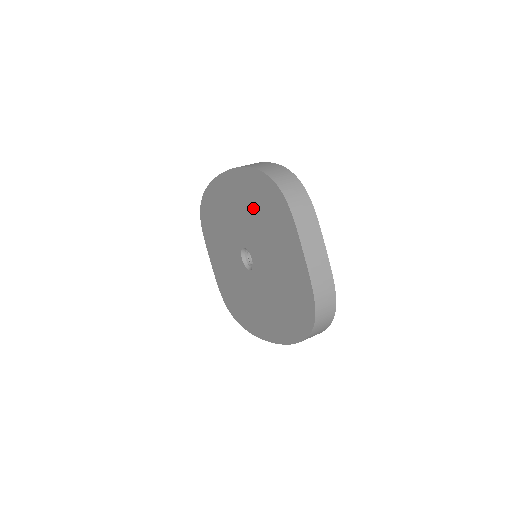
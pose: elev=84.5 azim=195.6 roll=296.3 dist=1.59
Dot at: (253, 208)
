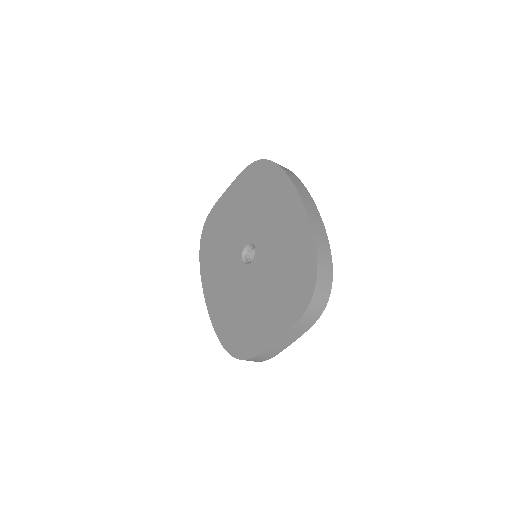
Dot at: (288, 259)
